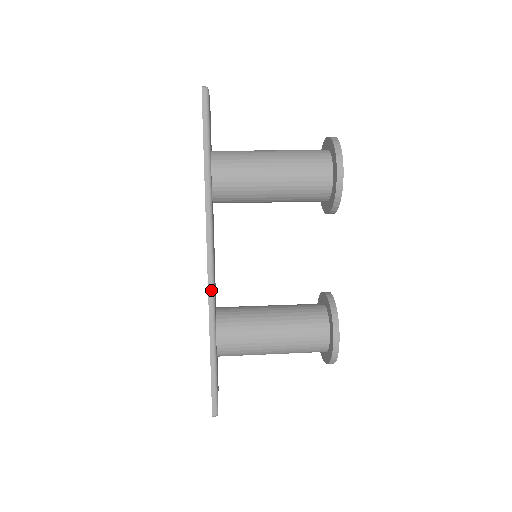
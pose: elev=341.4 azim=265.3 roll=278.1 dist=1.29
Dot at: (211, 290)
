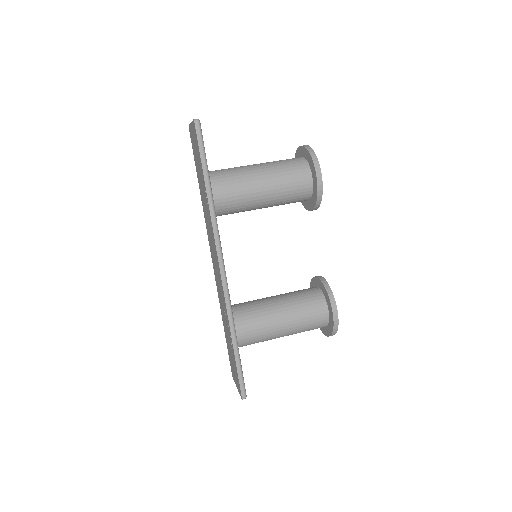
Dot at: (226, 292)
